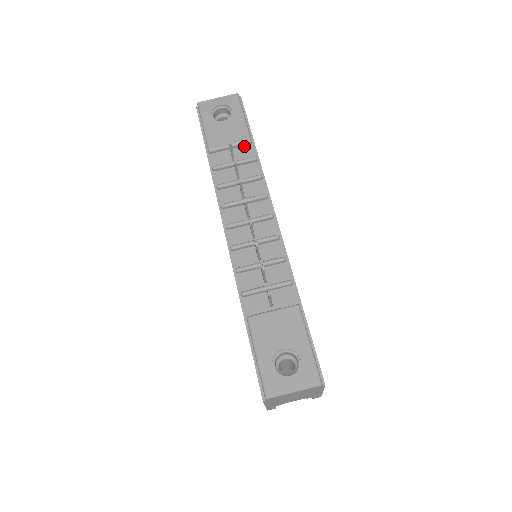
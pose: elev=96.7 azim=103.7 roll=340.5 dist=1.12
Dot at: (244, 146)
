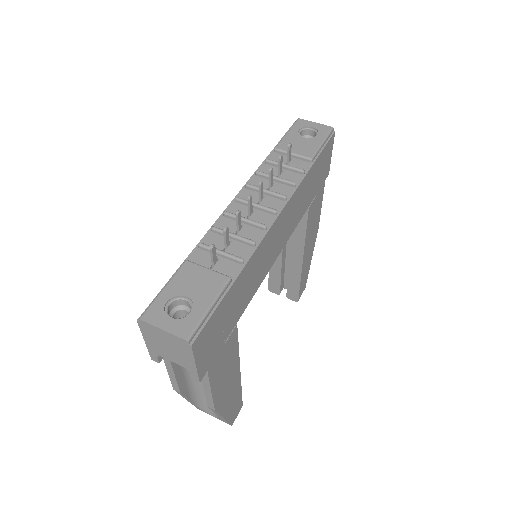
Dot at: (304, 161)
